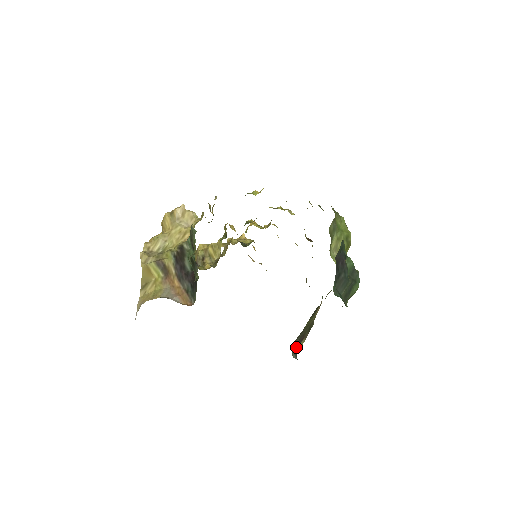
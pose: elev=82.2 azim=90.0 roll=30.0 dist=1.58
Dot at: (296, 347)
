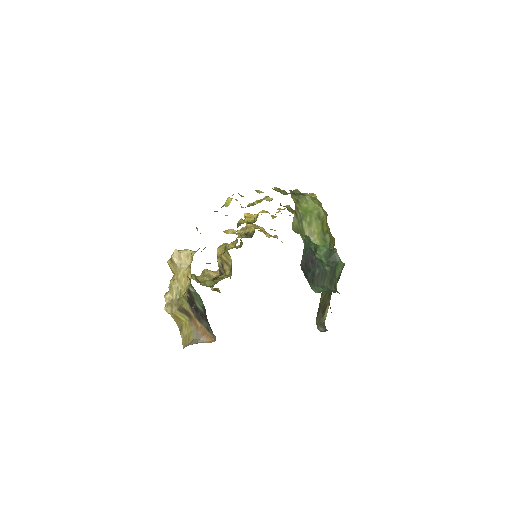
Dot at: (321, 319)
